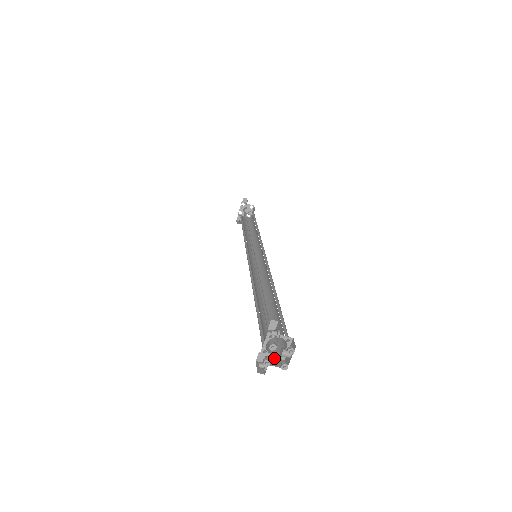
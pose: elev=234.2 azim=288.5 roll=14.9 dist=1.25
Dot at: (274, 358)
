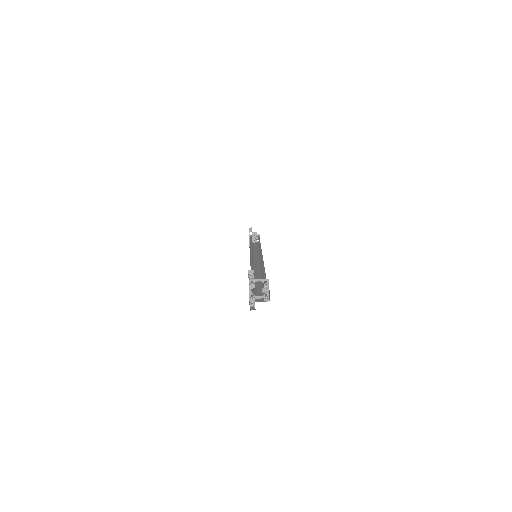
Dot at: (261, 299)
